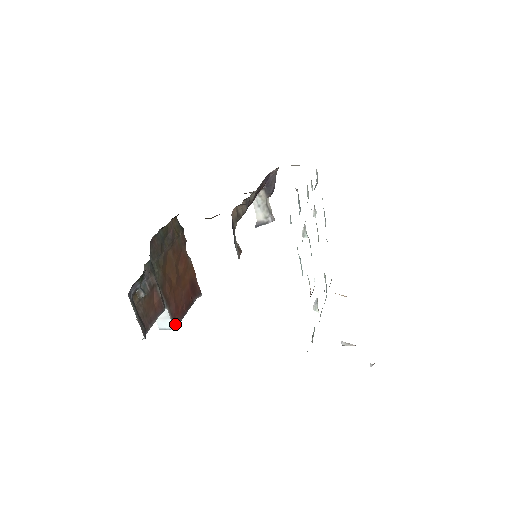
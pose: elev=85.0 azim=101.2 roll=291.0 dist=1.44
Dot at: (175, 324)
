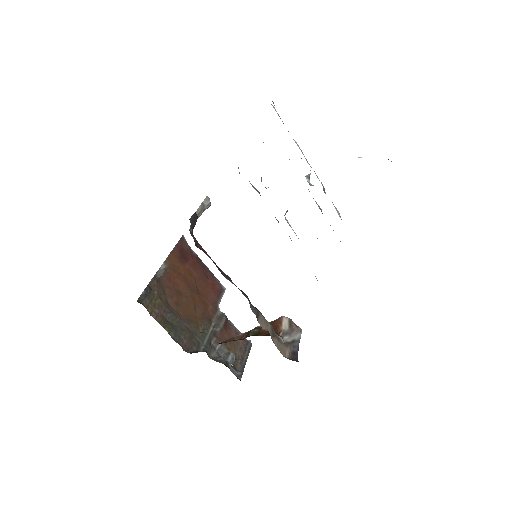
Dot at: (222, 289)
